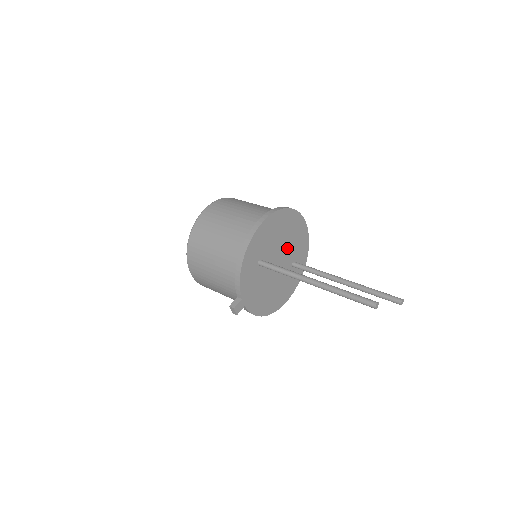
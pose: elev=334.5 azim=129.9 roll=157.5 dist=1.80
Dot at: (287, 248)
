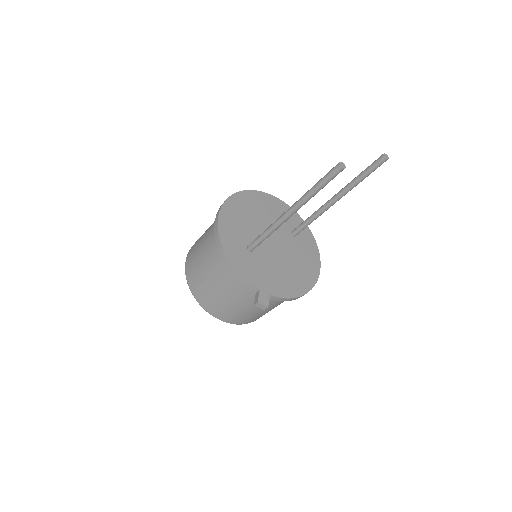
Dot at: occluded
